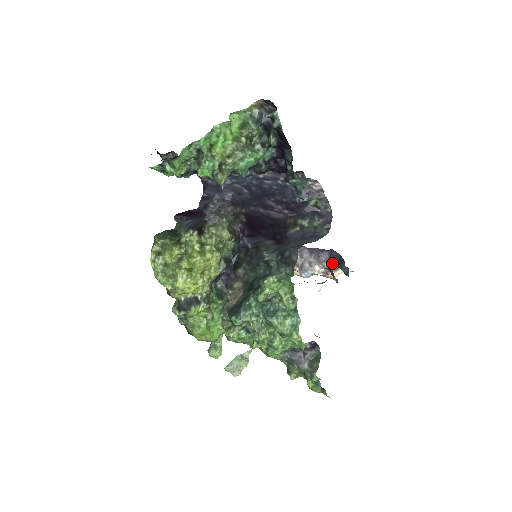
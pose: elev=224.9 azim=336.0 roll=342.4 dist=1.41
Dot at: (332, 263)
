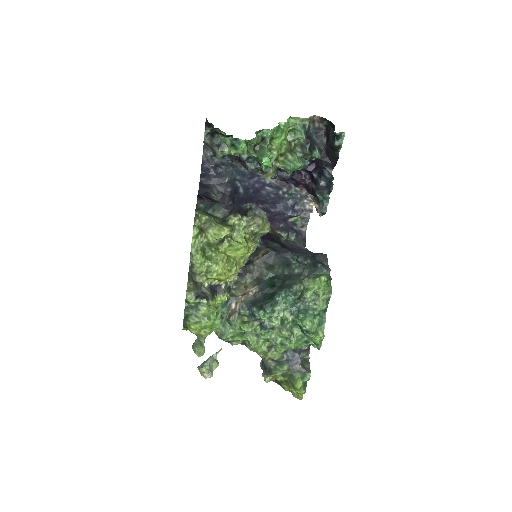
Dot at: occluded
